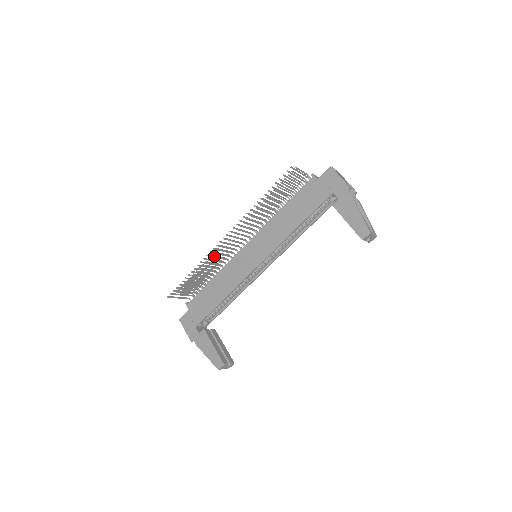
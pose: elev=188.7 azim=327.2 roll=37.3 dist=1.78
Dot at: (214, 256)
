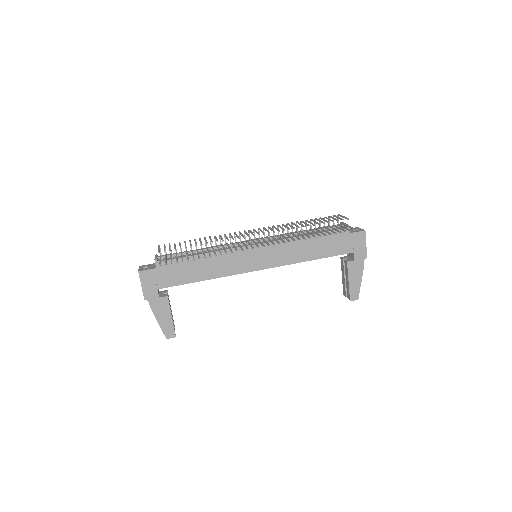
Dot at: occluded
